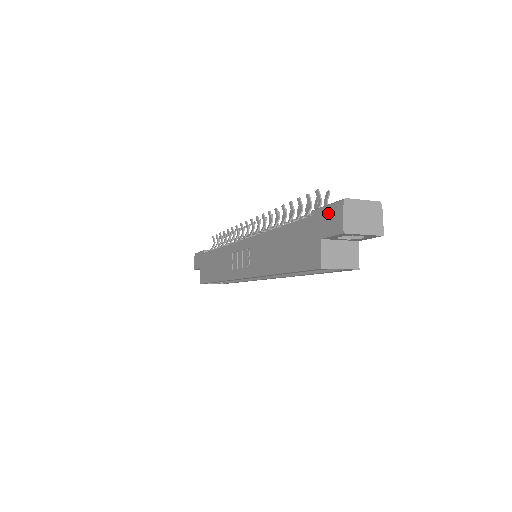
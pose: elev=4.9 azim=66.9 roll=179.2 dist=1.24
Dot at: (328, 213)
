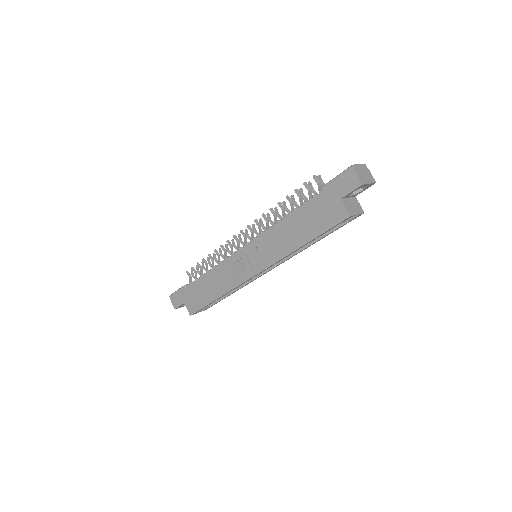
Dot at: (341, 180)
